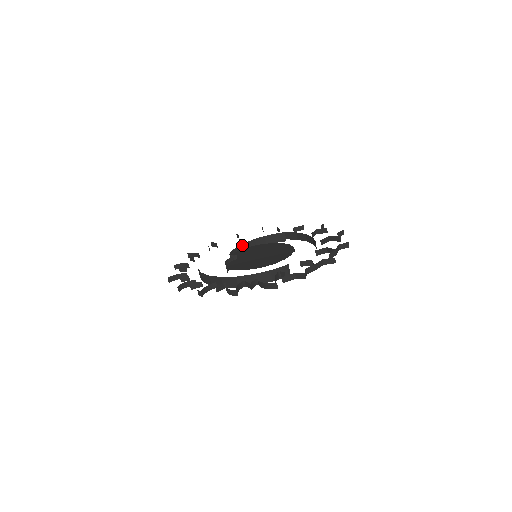
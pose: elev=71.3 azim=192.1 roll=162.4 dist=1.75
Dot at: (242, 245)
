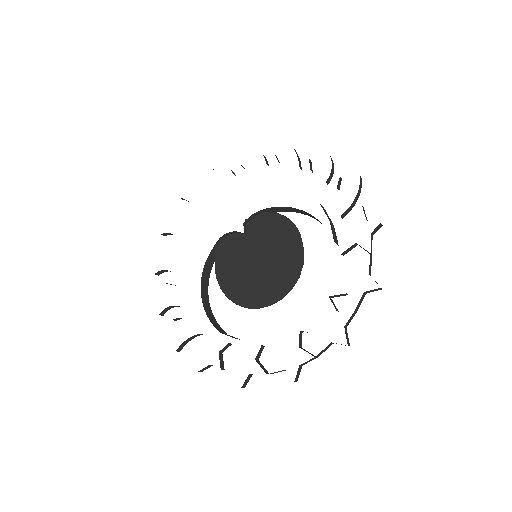
Dot at: occluded
